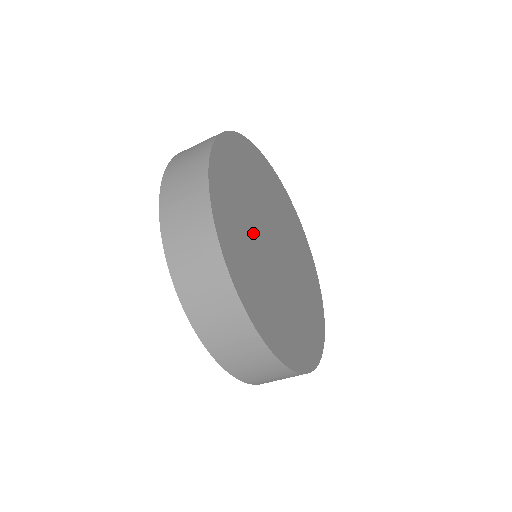
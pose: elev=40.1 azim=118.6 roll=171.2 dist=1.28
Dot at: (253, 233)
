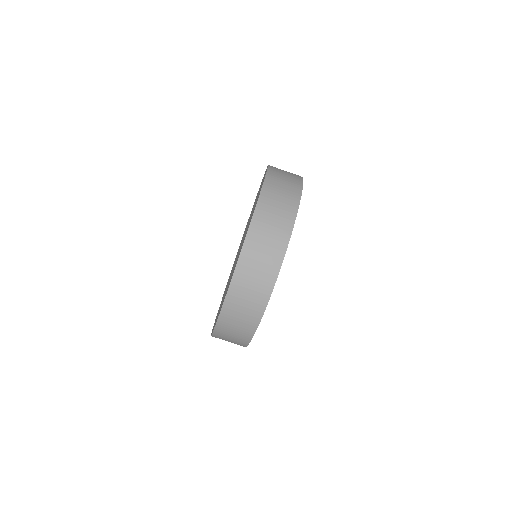
Dot at: occluded
